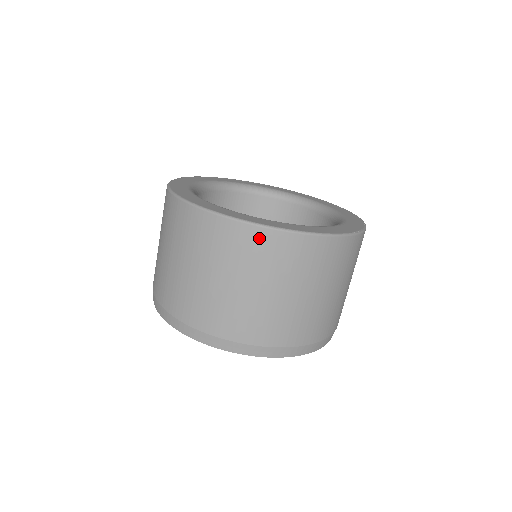
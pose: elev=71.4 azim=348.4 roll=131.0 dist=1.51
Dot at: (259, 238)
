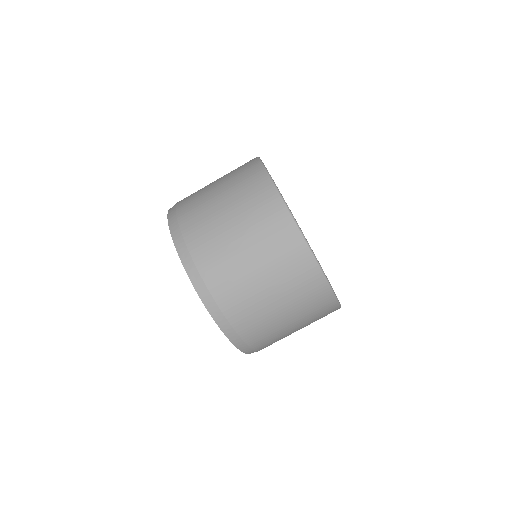
Dot at: (271, 200)
